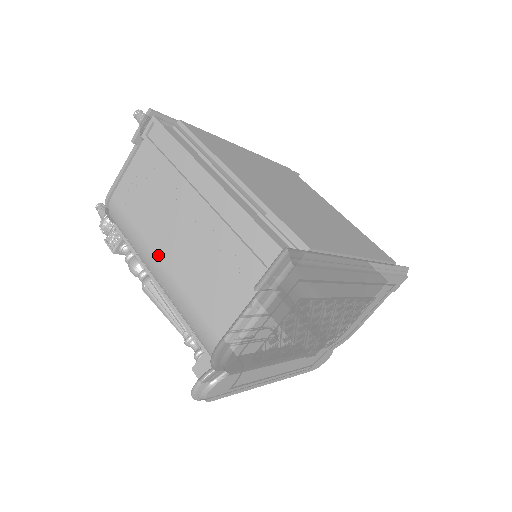
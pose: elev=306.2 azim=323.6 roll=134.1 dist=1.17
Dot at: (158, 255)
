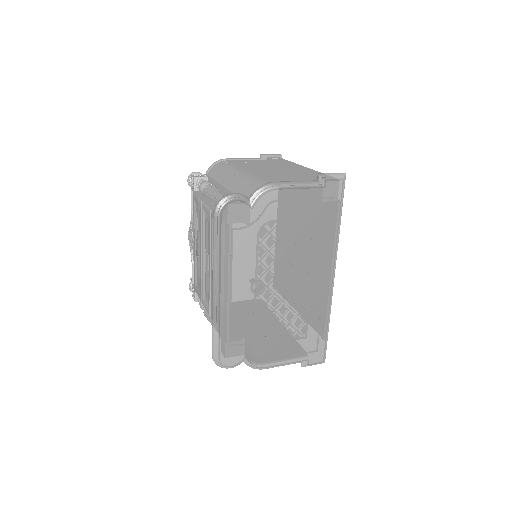
Dot at: (247, 170)
